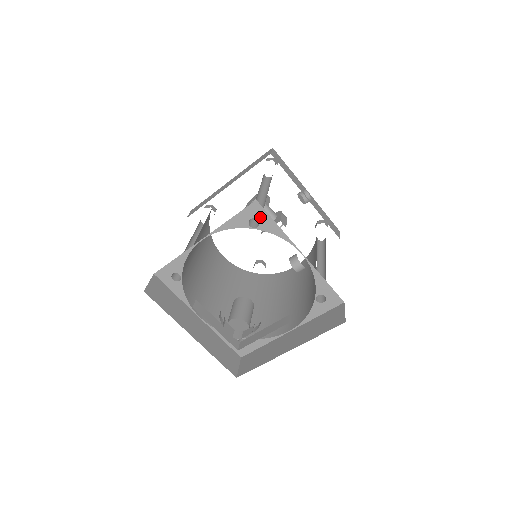
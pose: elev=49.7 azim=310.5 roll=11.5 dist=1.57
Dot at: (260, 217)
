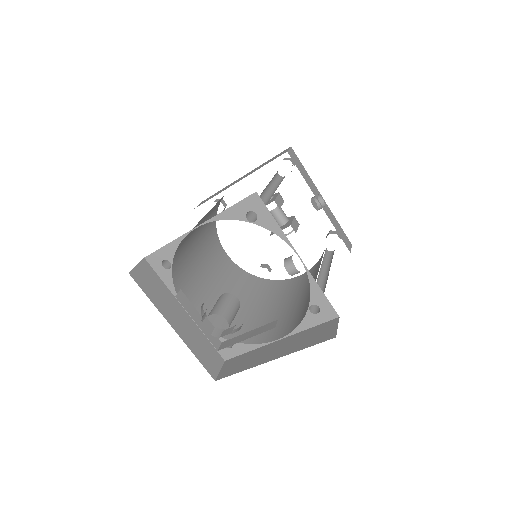
Dot at: (258, 211)
